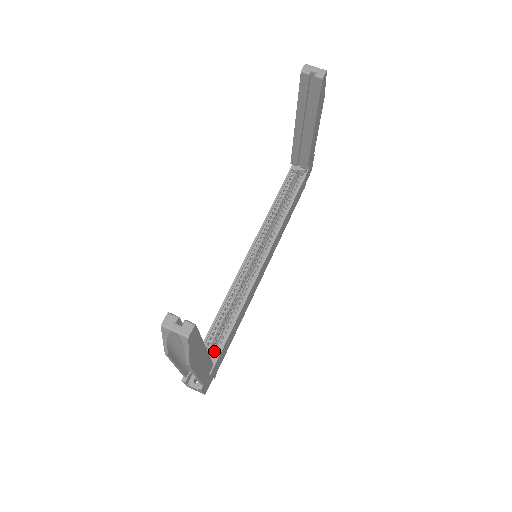
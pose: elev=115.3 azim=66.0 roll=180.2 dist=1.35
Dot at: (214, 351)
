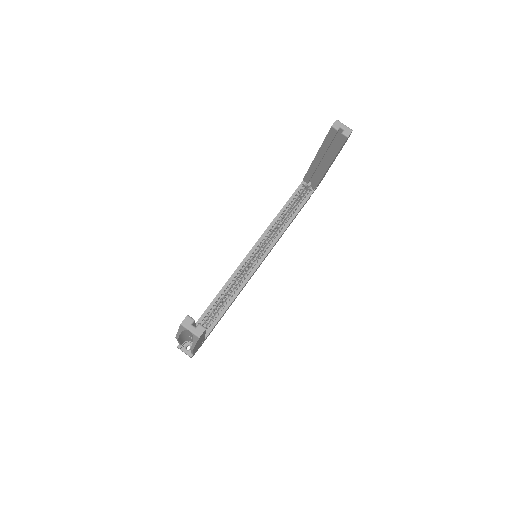
Dot at: (206, 327)
